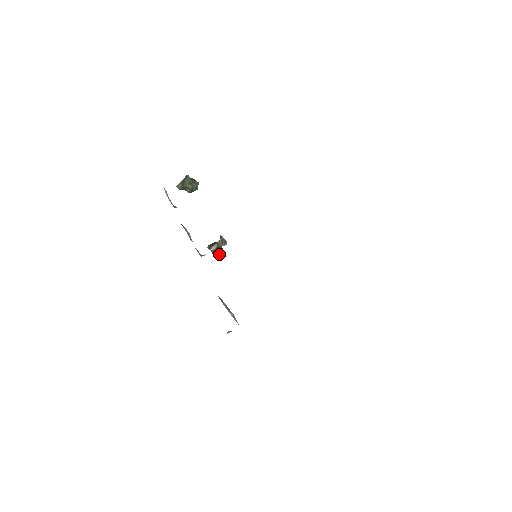
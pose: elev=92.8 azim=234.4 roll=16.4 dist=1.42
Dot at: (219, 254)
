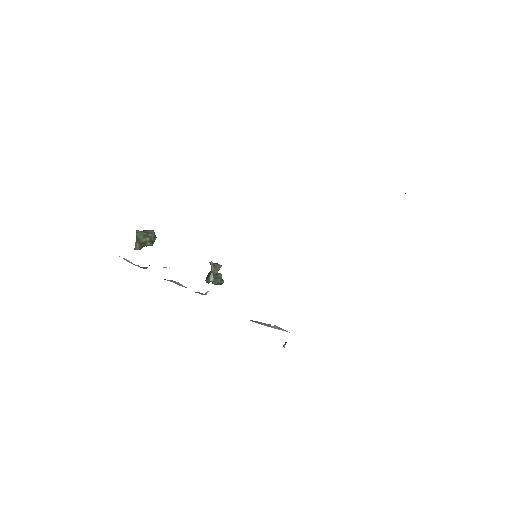
Dot at: (221, 281)
